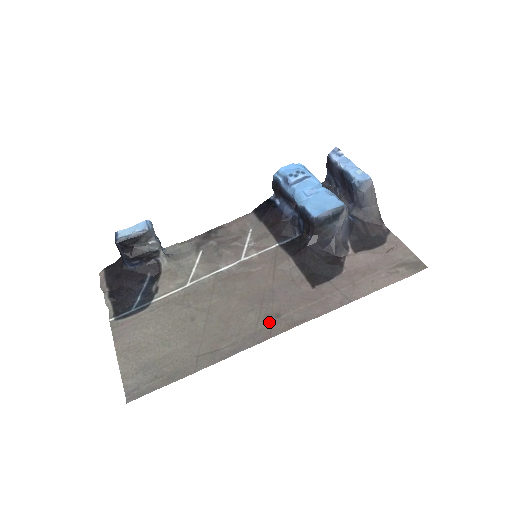
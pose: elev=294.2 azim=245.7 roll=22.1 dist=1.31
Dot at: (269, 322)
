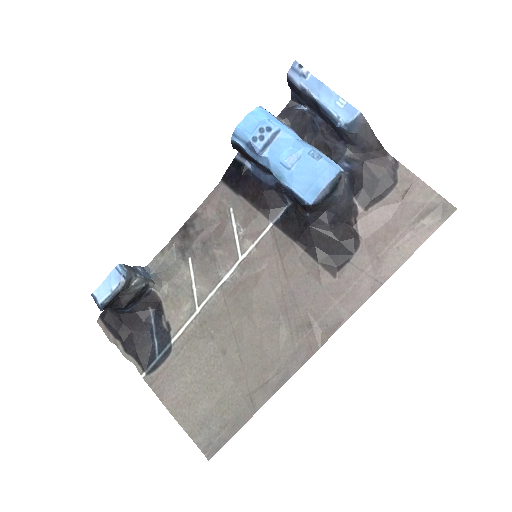
Dot at: (304, 335)
